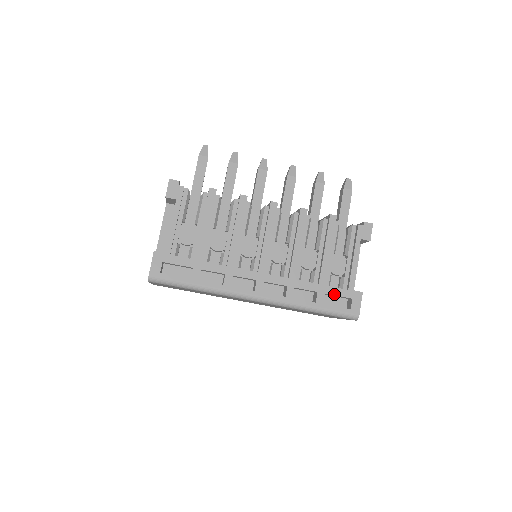
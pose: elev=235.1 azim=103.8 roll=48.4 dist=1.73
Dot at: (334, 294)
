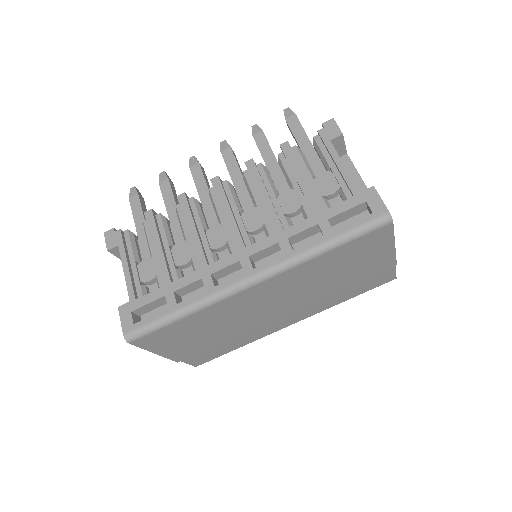
Dot at: (339, 212)
